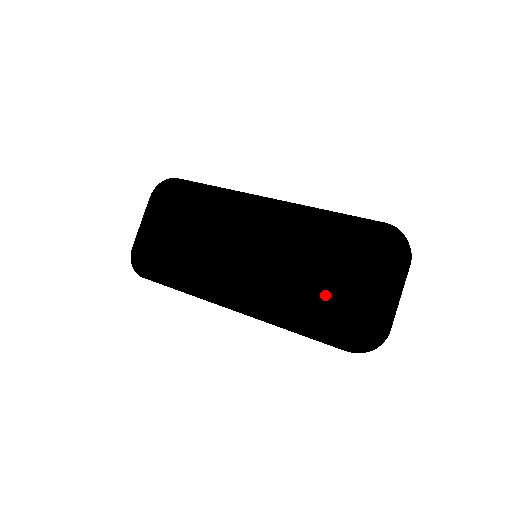
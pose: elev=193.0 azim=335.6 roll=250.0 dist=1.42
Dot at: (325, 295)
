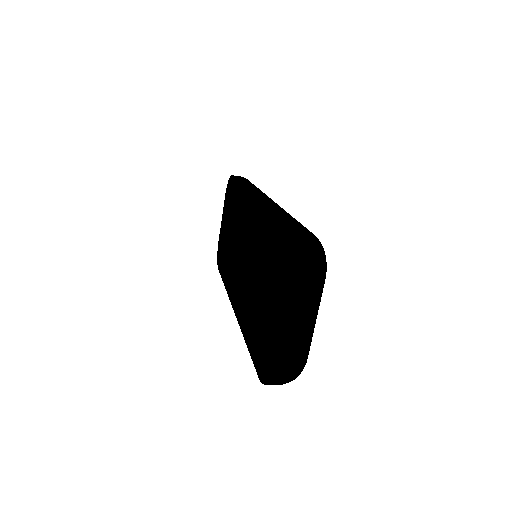
Dot at: (258, 310)
